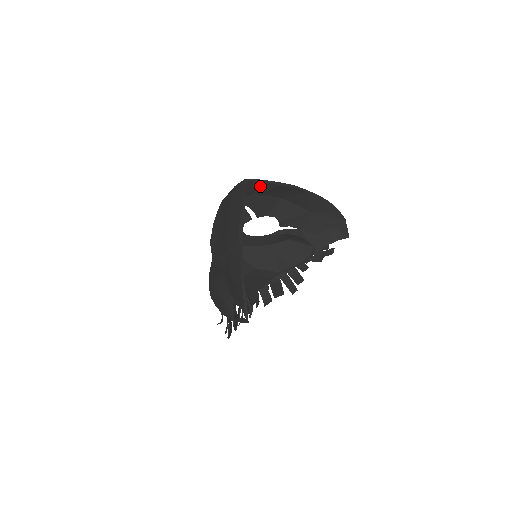
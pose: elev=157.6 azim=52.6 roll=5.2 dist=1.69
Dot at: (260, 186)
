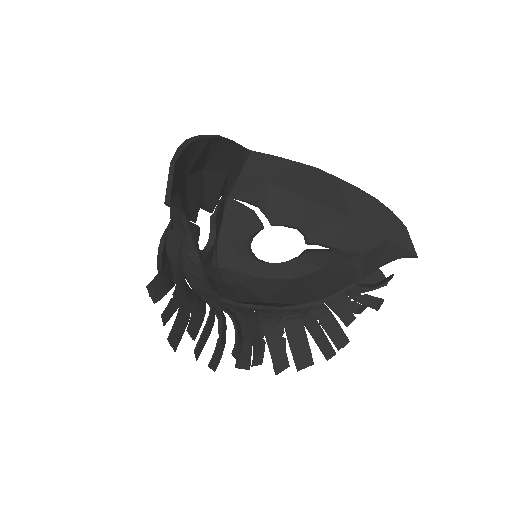
Dot at: (270, 165)
